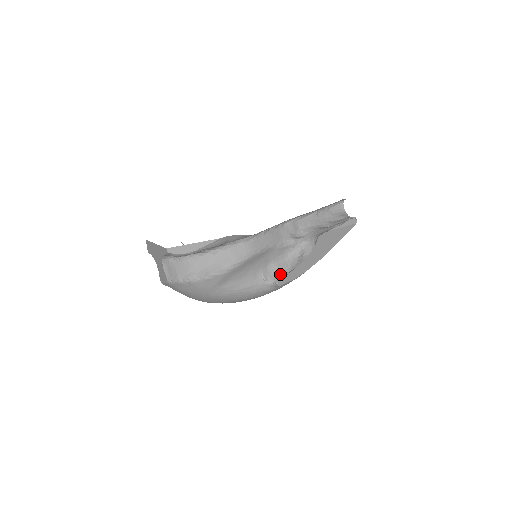
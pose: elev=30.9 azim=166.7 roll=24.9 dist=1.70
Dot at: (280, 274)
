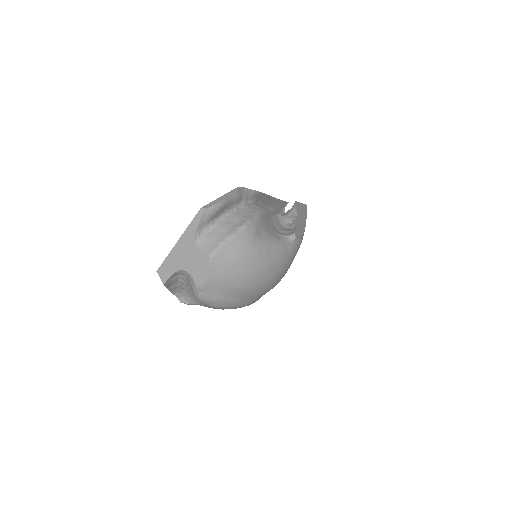
Dot at: (290, 232)
